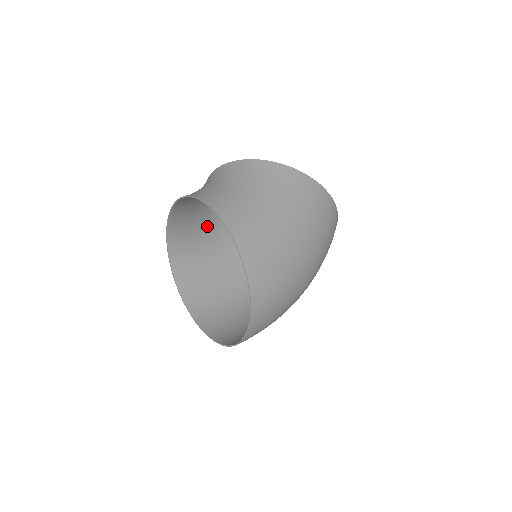
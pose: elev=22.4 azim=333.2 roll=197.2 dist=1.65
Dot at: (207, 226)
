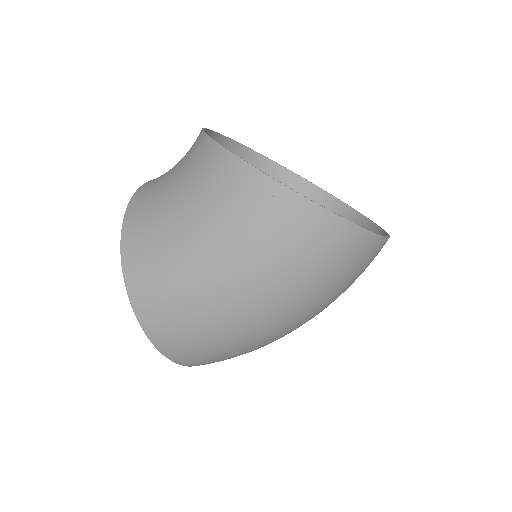
Dot at: occluded
